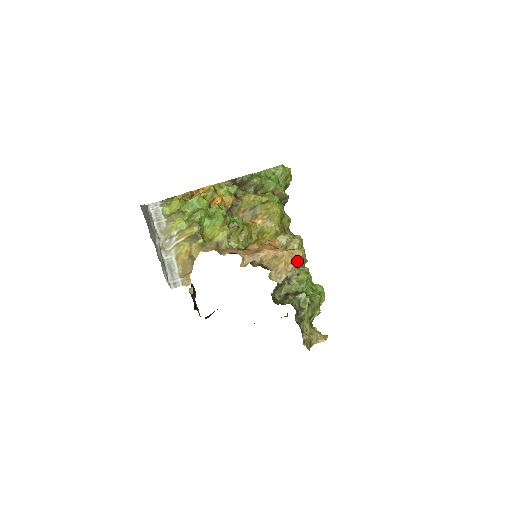
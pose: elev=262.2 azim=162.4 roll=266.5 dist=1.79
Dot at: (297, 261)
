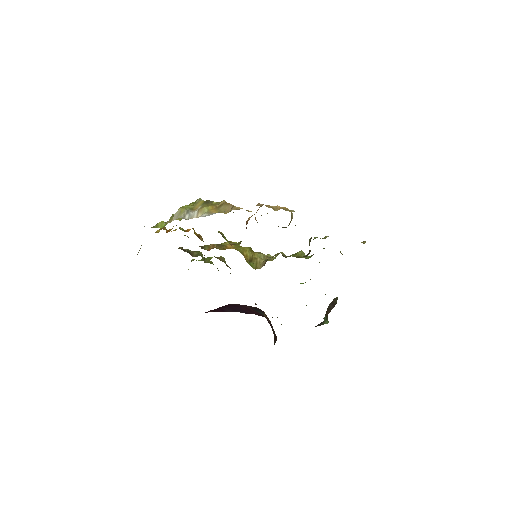
Dot at: (287, 208)
